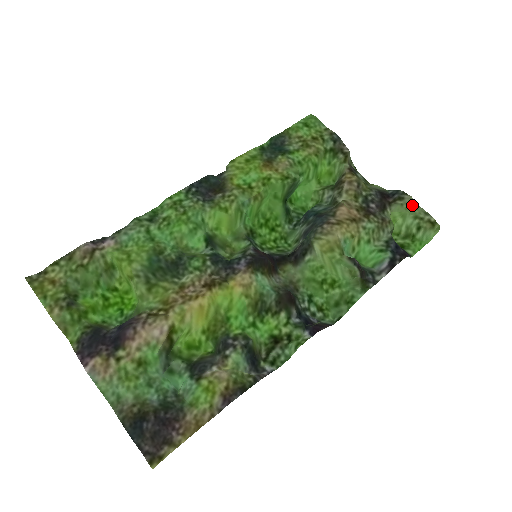
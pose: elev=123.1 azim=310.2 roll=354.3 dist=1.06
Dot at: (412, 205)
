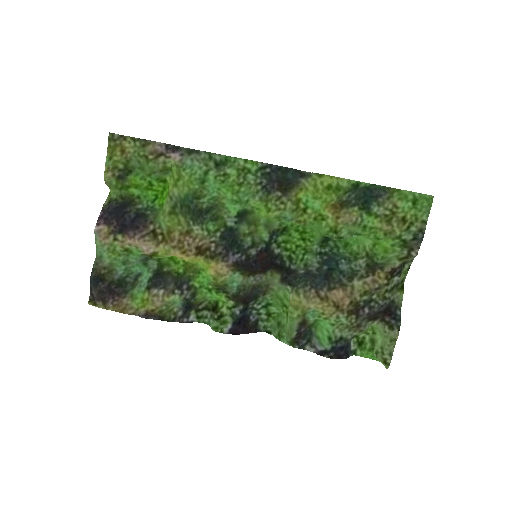
Dot at: (390, 340)
